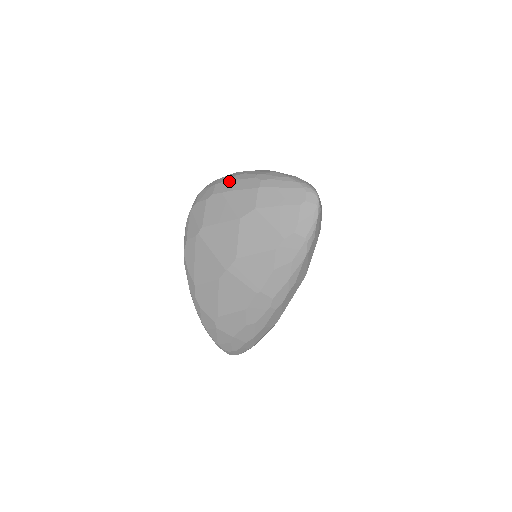
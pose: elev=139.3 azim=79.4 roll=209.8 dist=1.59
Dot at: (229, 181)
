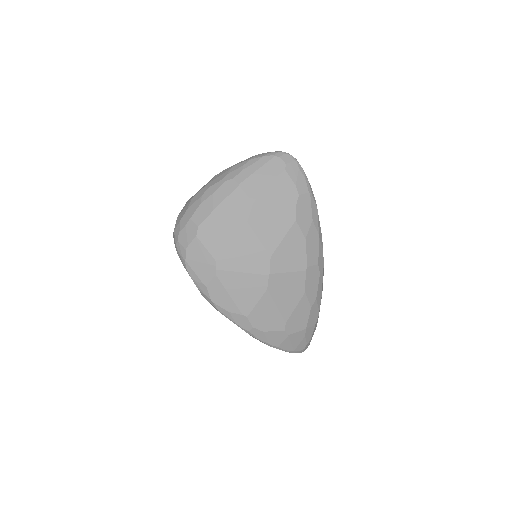
Dot at: (202, 205)
